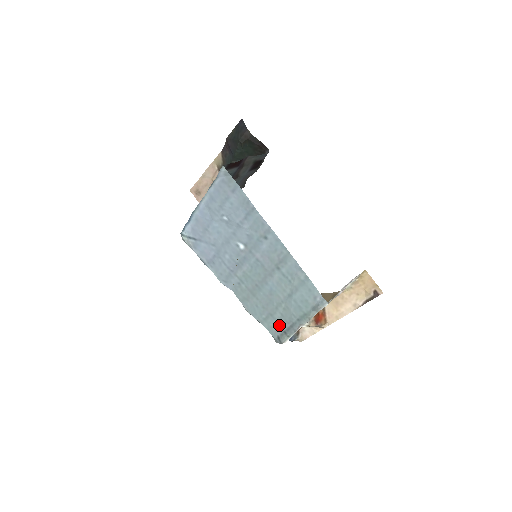
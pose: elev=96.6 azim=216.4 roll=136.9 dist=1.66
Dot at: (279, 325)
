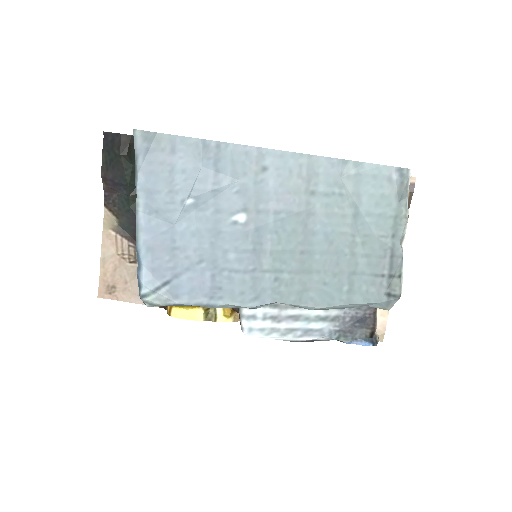
Dot at: (375, 276)
